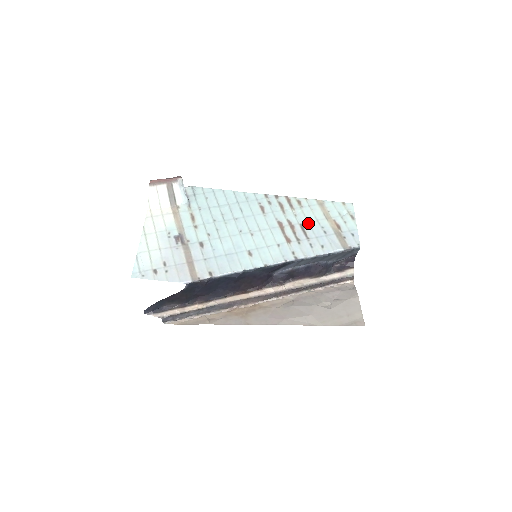
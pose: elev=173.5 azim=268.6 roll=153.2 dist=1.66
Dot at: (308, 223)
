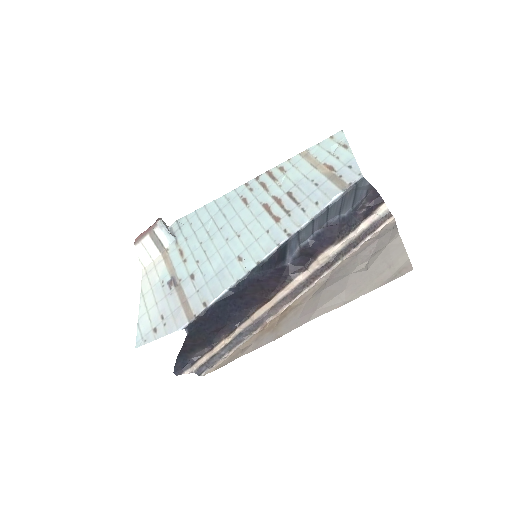
Dot at: (295, 186)
